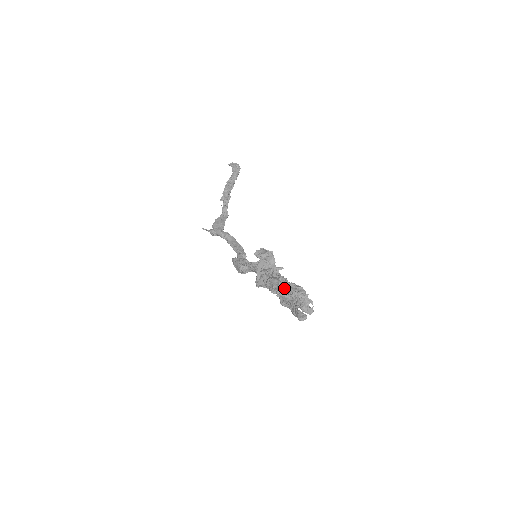
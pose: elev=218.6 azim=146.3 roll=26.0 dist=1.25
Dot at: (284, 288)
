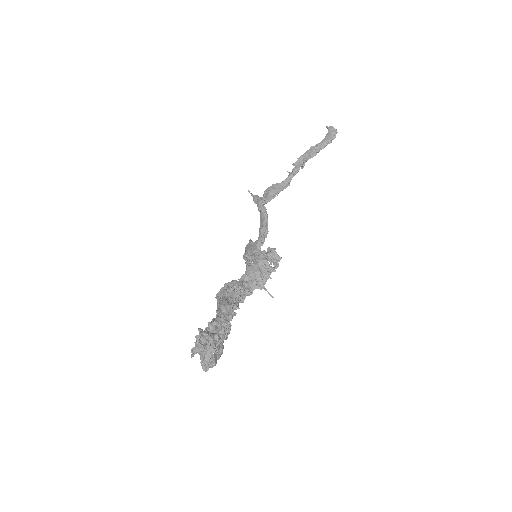
Dot at: (212, 323)
